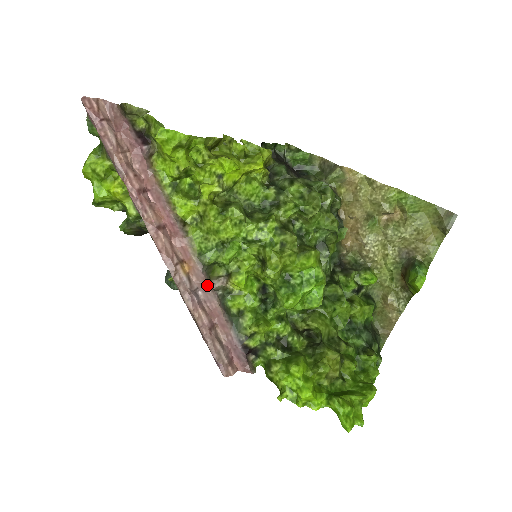
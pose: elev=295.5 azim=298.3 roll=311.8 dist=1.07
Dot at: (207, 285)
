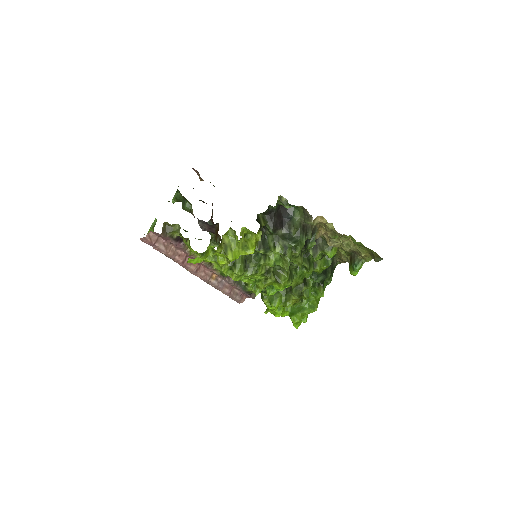
Dot at: (227, 280)
